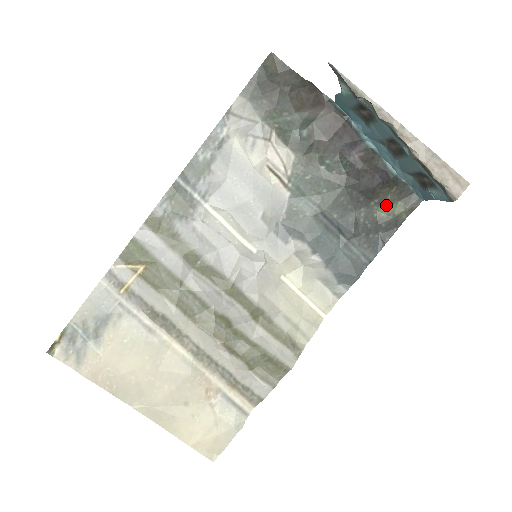
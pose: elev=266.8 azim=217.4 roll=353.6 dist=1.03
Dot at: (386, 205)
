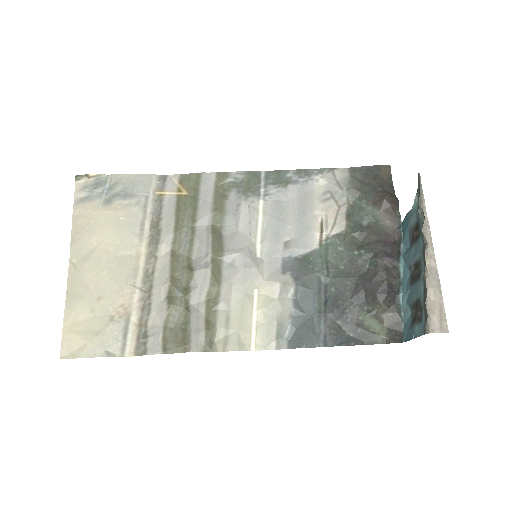
Dot at: (374, 318)
